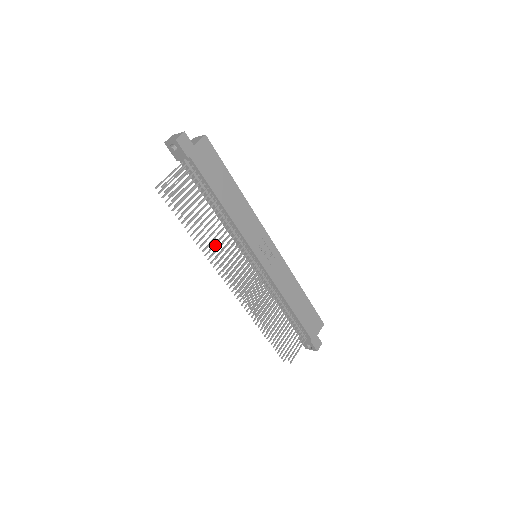
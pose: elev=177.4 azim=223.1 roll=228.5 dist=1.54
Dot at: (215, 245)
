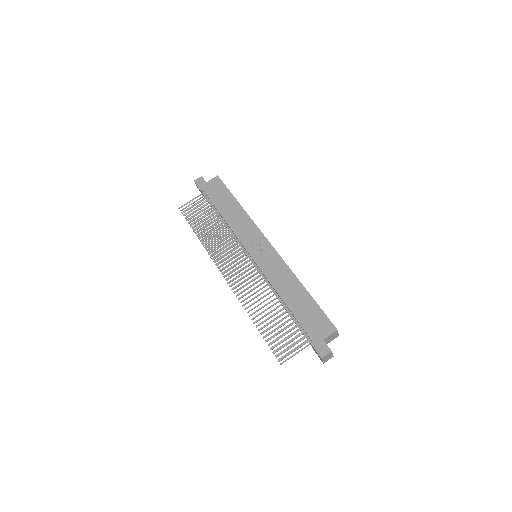
Dot at: (211, 243)
